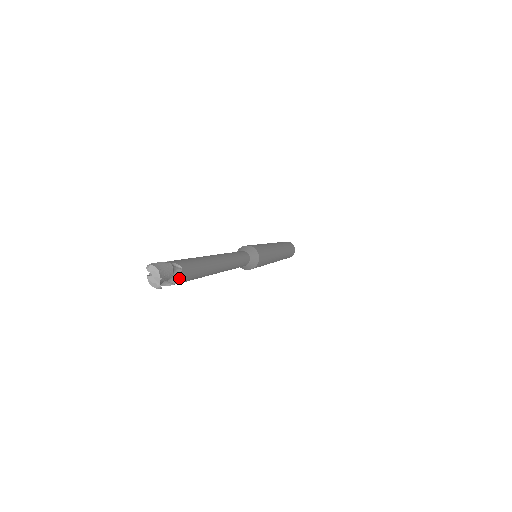
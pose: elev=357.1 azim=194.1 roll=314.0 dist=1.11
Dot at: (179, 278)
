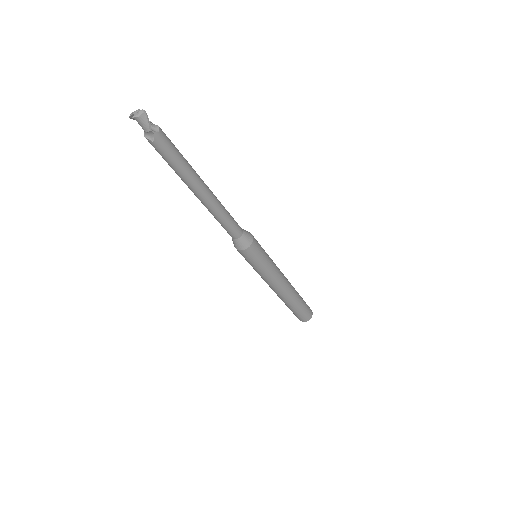
Dot at: occluded
